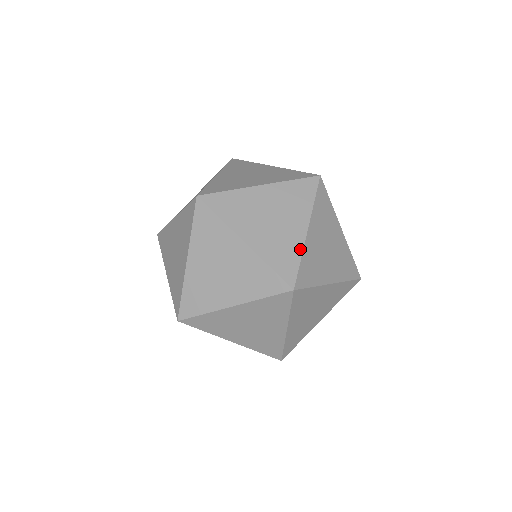
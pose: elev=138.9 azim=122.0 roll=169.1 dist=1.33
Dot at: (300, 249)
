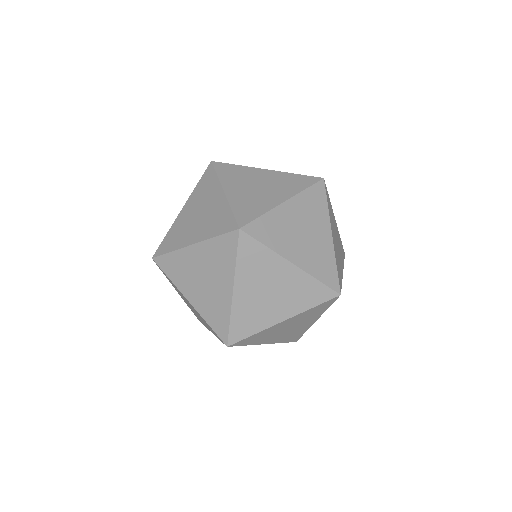
Dot at: occluded
